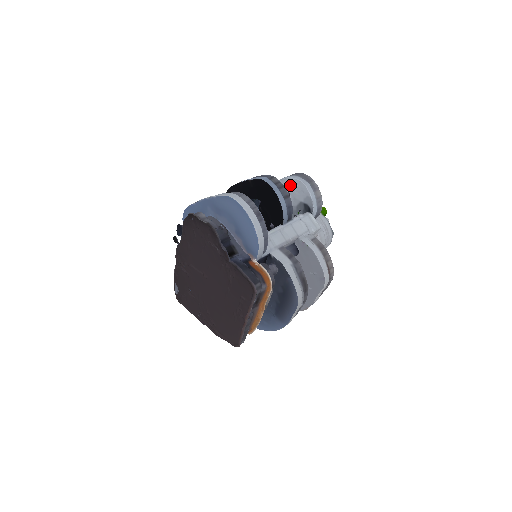
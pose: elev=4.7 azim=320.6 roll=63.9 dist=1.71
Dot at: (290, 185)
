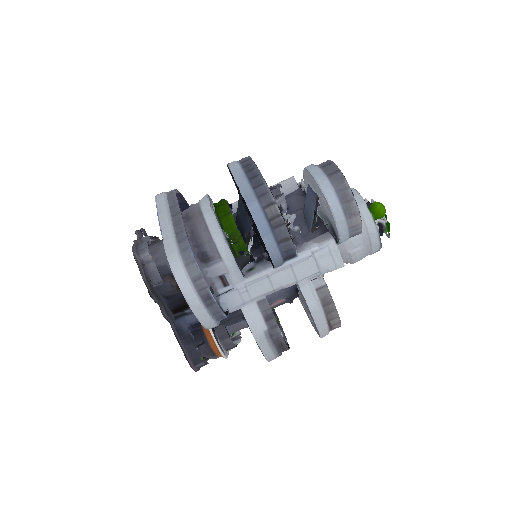
Dot at: (318, 190)
